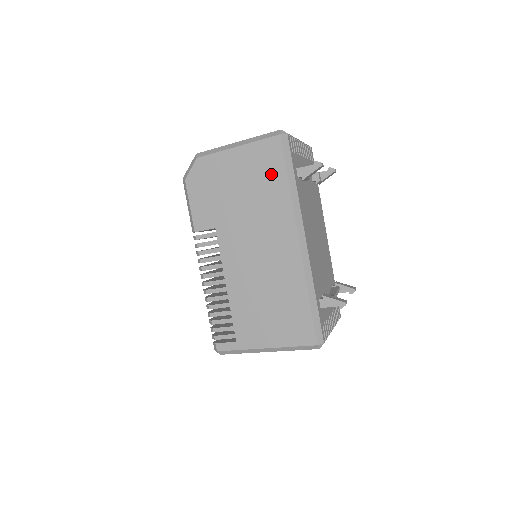
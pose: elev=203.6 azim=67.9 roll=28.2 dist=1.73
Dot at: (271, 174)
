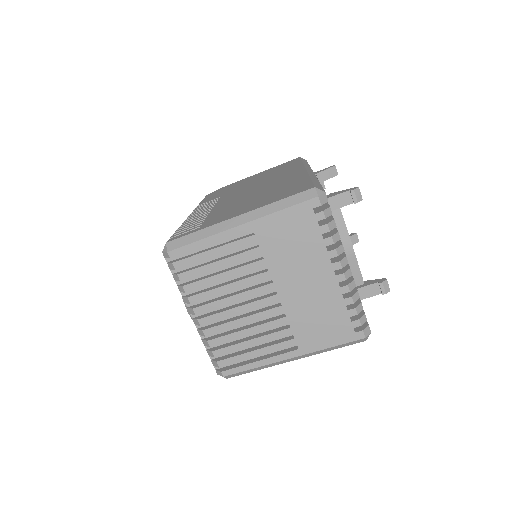
Dot at: occluded
